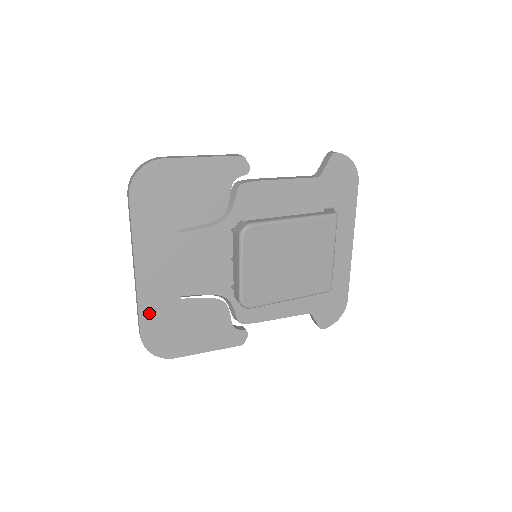
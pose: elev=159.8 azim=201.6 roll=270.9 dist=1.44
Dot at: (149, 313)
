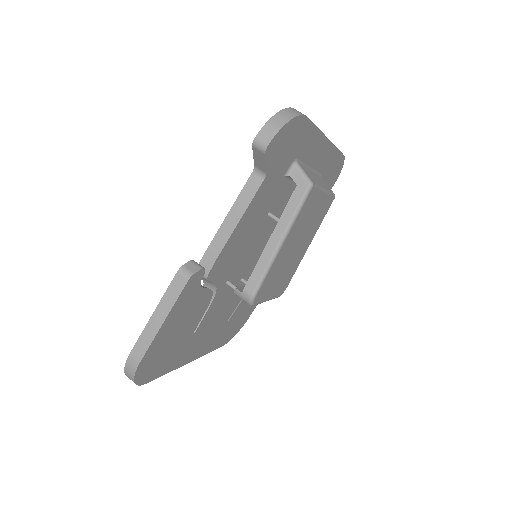
Dot at: (217, 344)
